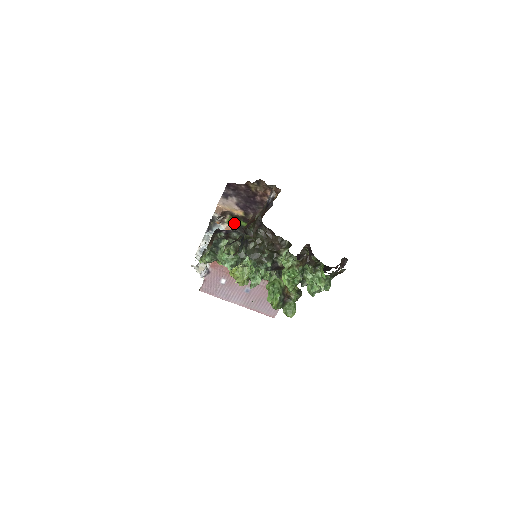
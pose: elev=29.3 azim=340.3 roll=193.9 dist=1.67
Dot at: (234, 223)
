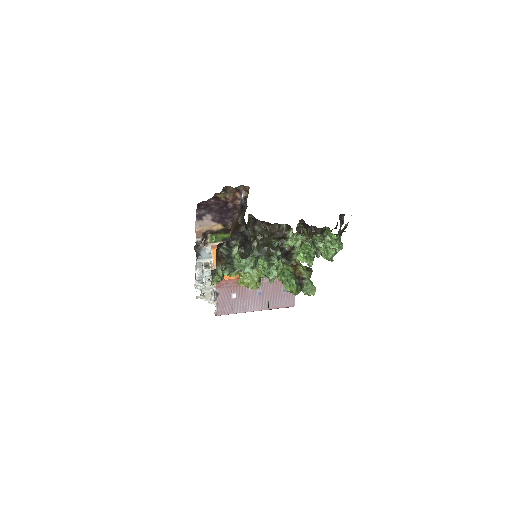
Dot at: (217, 239)
